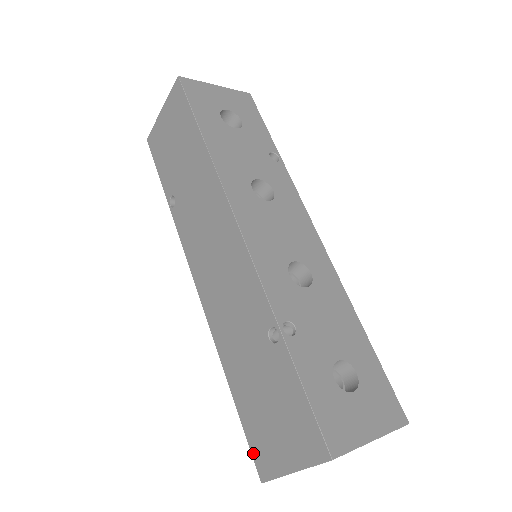
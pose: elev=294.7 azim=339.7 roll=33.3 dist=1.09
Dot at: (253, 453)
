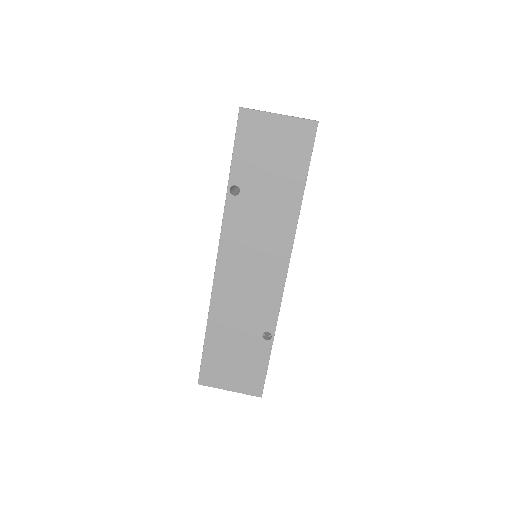
Dot at: (202, 370)
